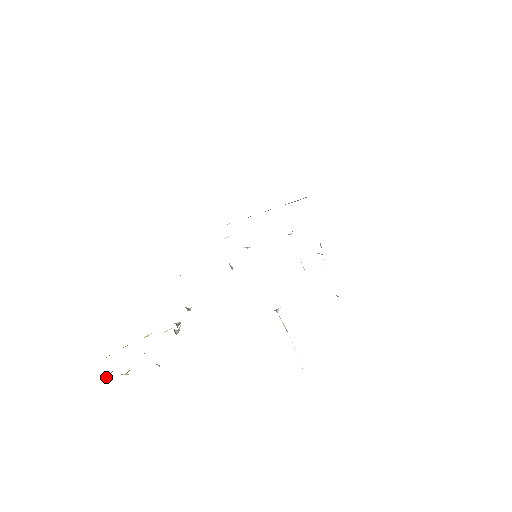
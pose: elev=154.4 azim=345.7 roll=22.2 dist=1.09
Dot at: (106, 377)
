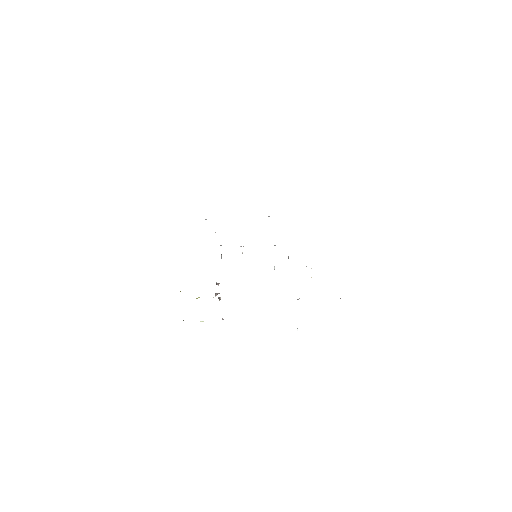
Dot at: occluded
